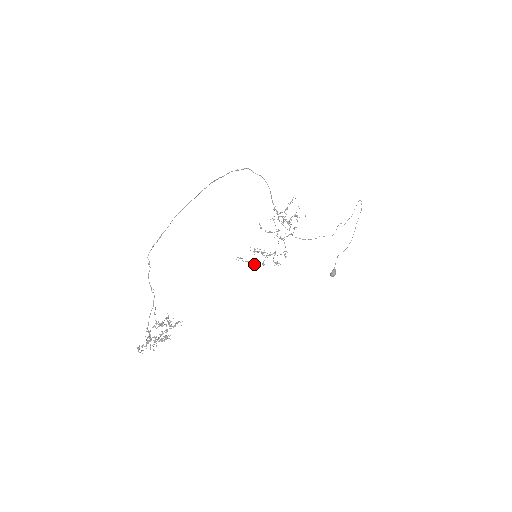
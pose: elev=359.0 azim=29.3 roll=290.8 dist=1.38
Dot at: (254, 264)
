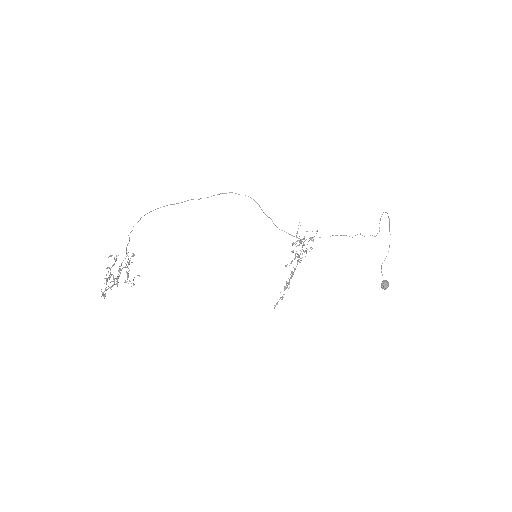
Dot at: occluded
